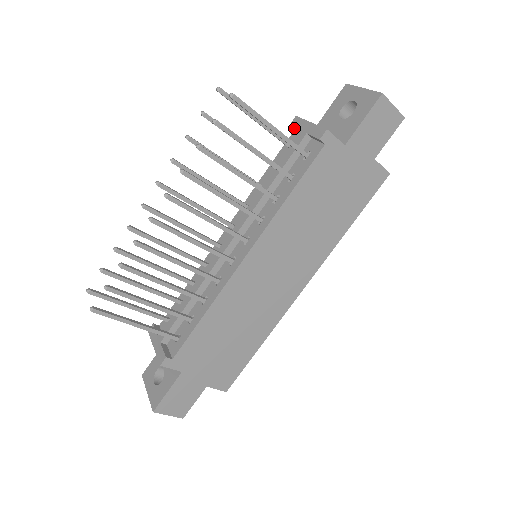
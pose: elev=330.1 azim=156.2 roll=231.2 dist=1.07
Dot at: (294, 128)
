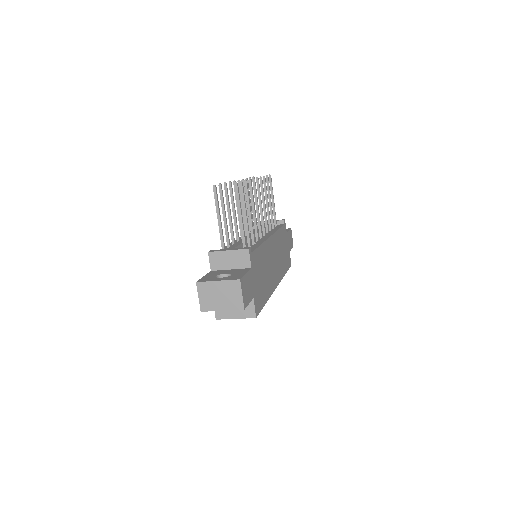
Dot at: (257, 224)
